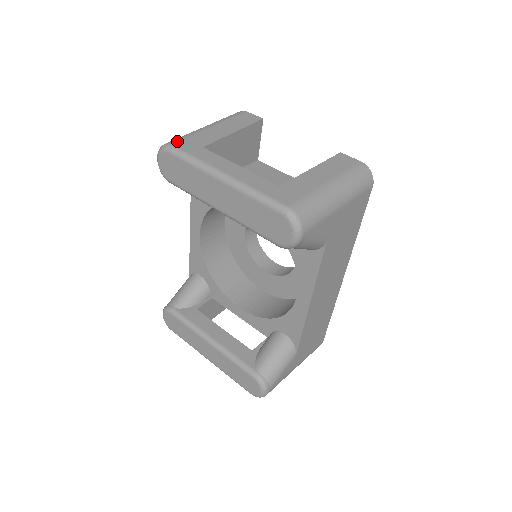
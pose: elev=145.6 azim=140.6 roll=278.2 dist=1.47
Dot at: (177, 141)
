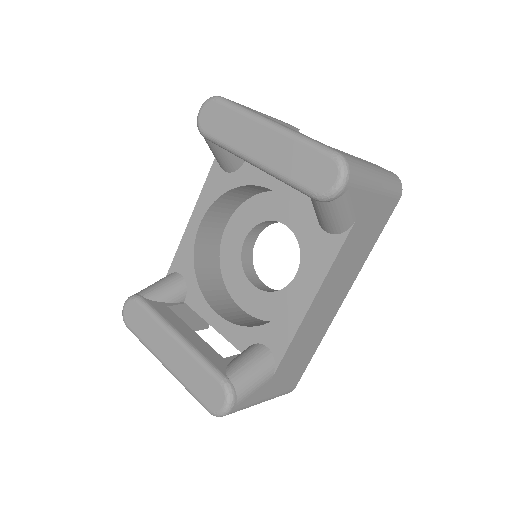
Dot at: occluded
